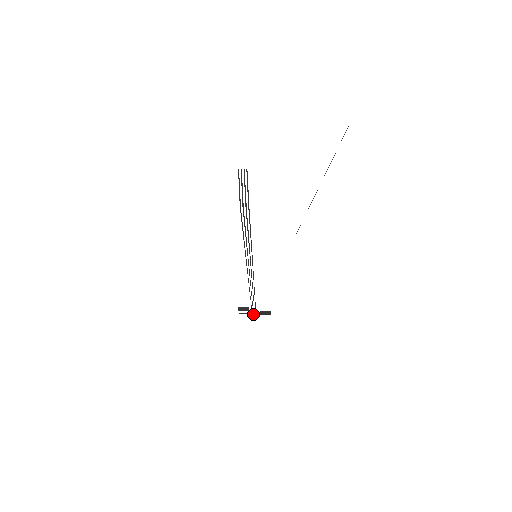
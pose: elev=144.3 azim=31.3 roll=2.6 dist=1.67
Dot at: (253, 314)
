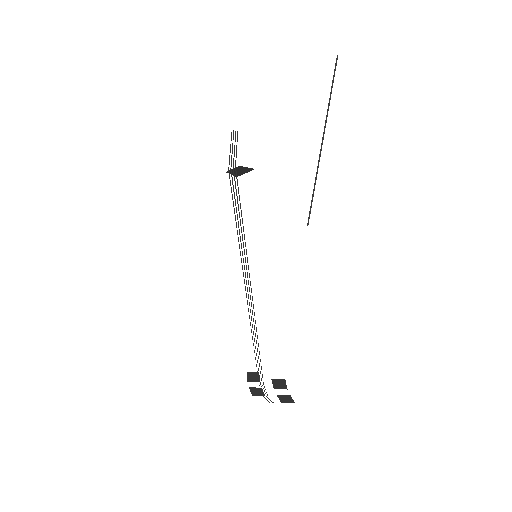
Dot at: occluded
